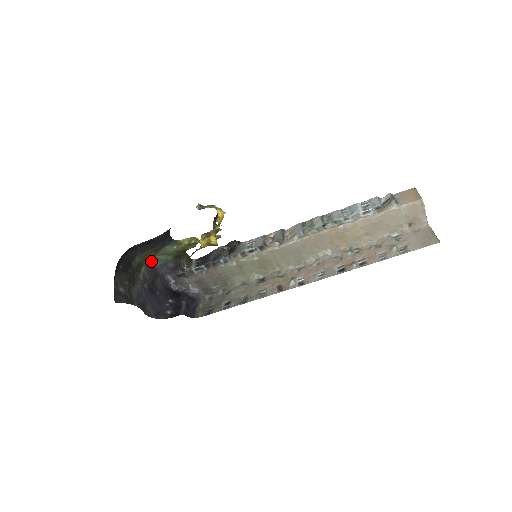
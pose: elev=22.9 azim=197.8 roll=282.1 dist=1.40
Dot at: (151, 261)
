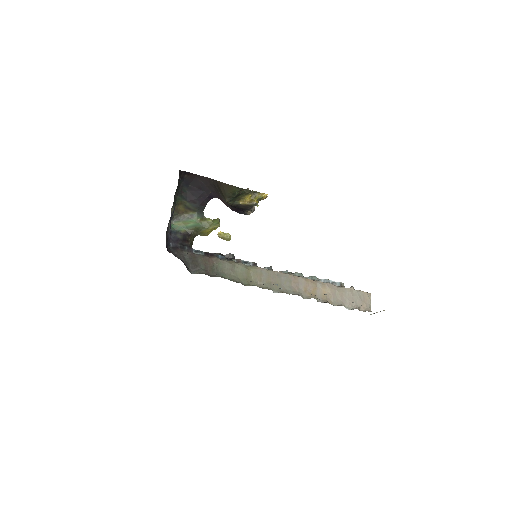
Dot at: (171, 220)
